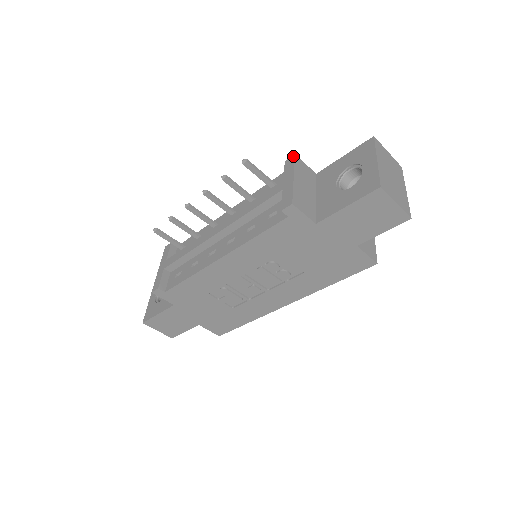
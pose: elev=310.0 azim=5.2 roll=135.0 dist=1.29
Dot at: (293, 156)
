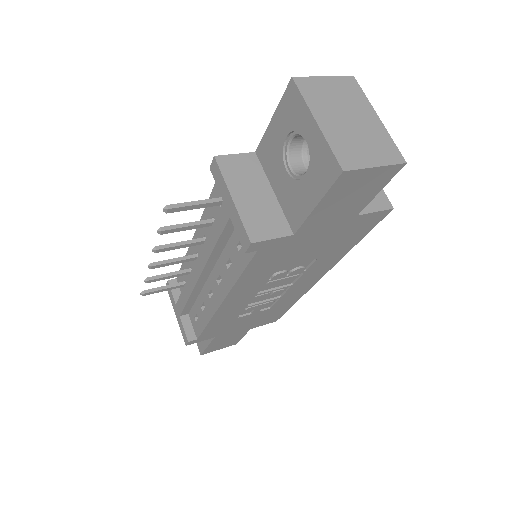
Dot at: (214, 160)
